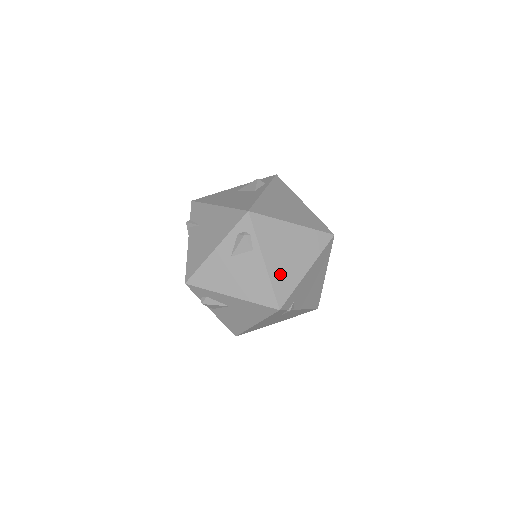
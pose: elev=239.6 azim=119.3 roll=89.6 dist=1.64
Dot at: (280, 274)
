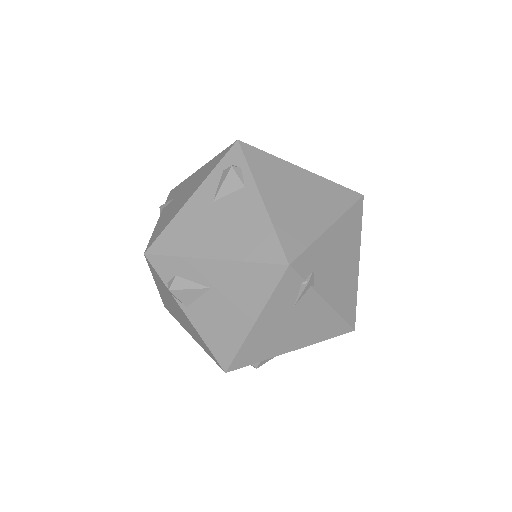
Dot at: (287, 219)
